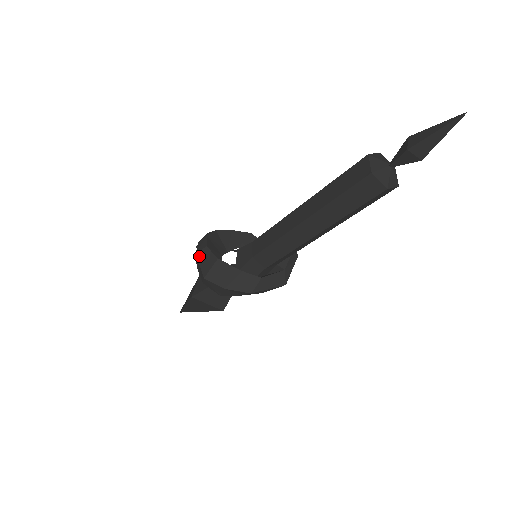
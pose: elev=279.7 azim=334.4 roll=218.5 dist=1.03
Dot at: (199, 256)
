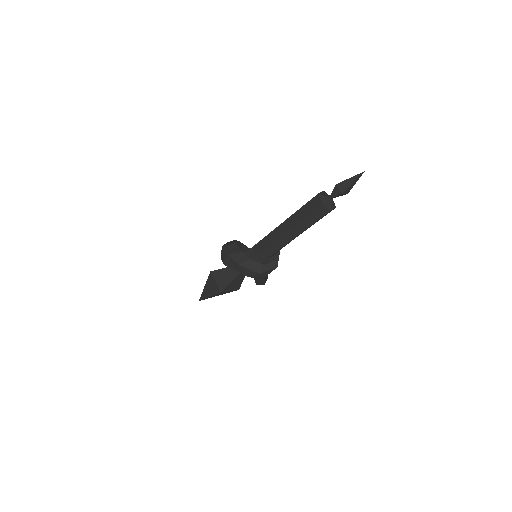
Dot at: (229, 242)
